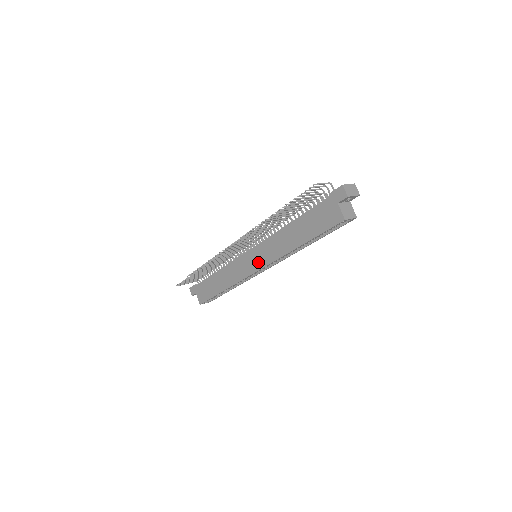
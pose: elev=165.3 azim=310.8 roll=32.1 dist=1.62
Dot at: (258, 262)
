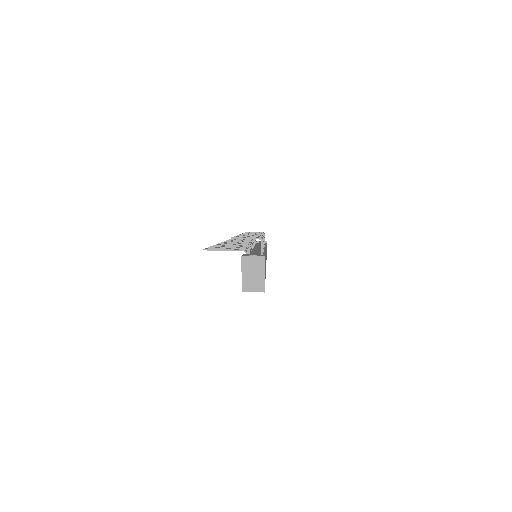
Dot at: occluded
